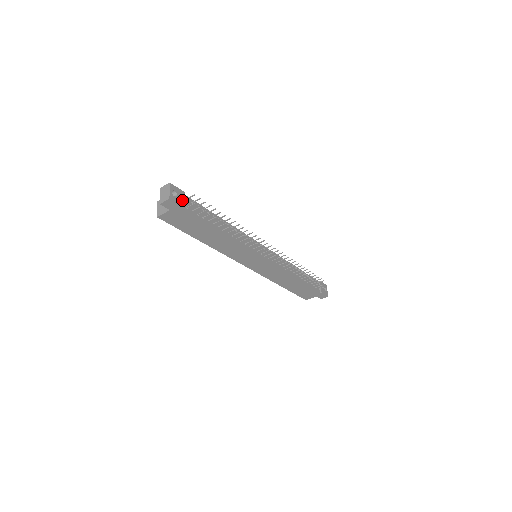
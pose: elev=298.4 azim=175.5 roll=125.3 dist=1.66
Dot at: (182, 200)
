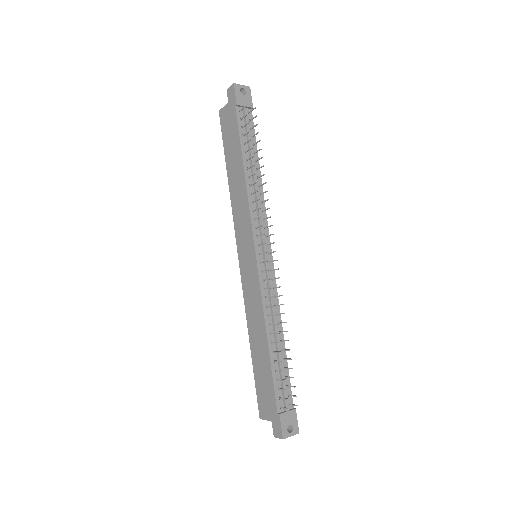
Dot at: (243, 102)
